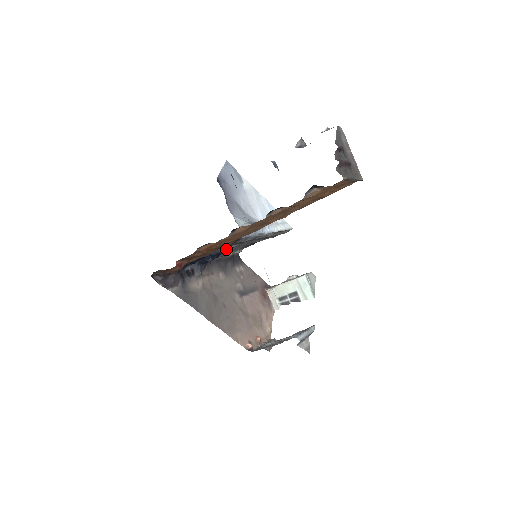
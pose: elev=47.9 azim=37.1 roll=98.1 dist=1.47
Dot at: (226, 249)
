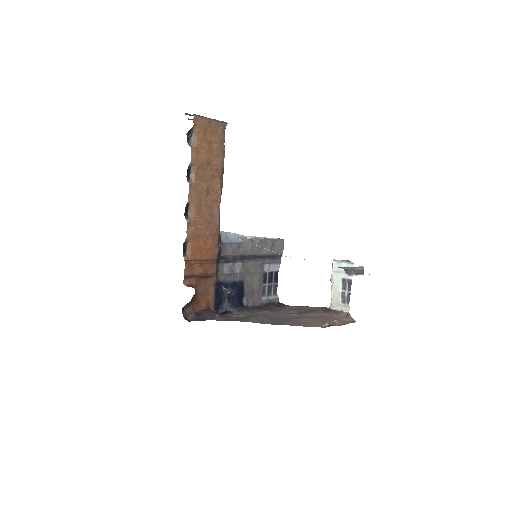
Dot at: (237, 277)
